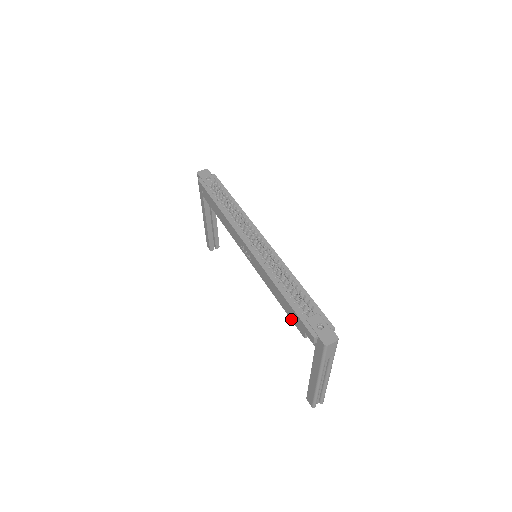
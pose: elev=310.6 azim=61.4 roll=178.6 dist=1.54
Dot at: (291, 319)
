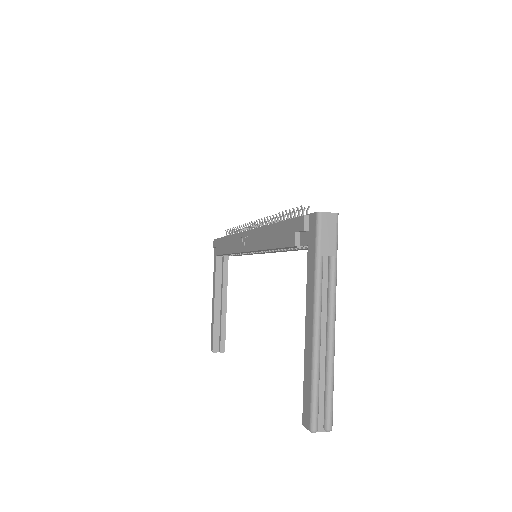
Dot at: (281, 246)
